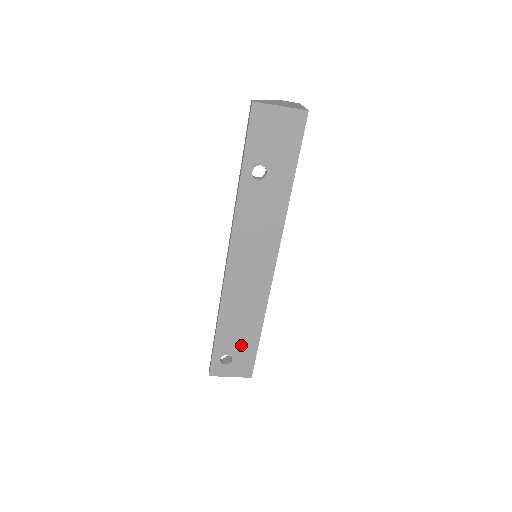
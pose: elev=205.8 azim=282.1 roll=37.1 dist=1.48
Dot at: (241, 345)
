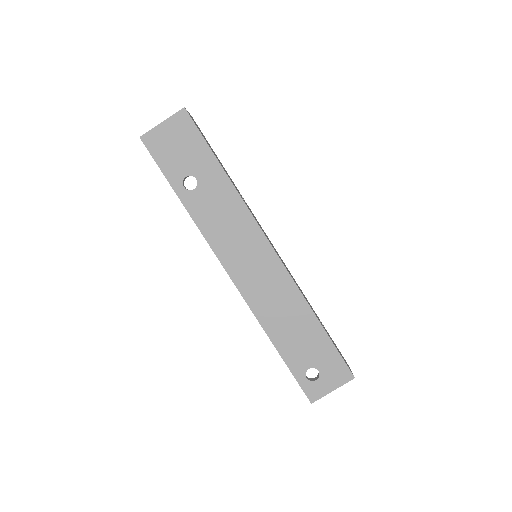
Dot at: (313, 349)
